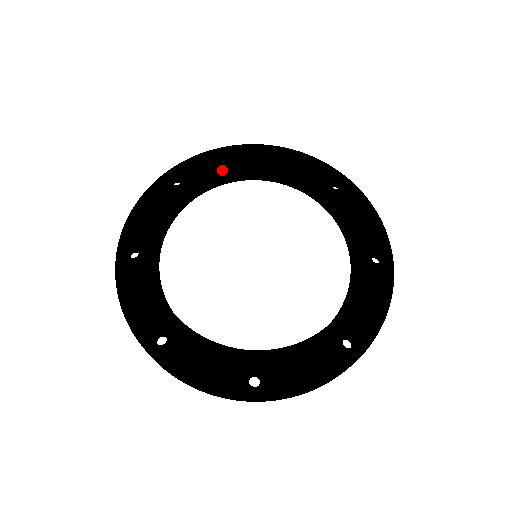
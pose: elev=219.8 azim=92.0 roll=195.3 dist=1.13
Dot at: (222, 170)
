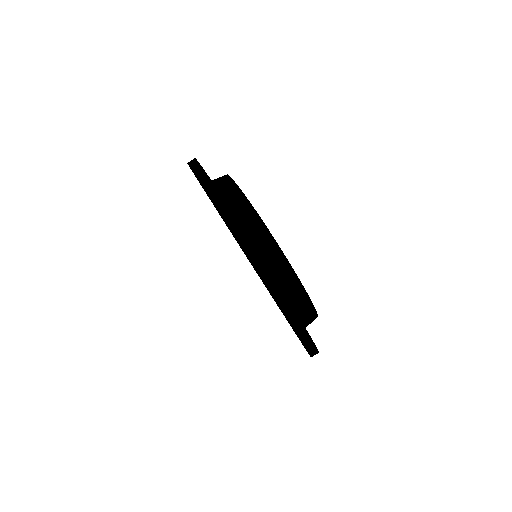
Dot at: occluded
